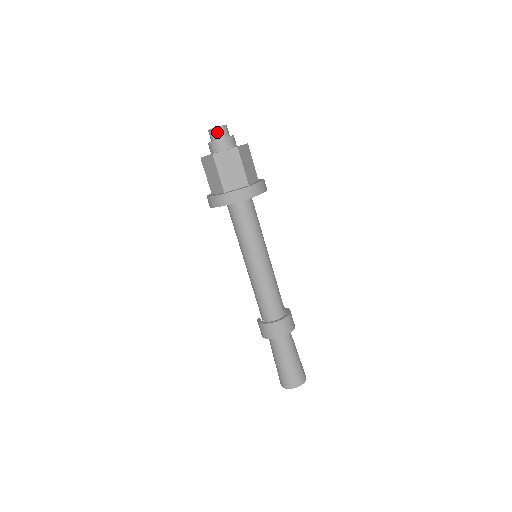
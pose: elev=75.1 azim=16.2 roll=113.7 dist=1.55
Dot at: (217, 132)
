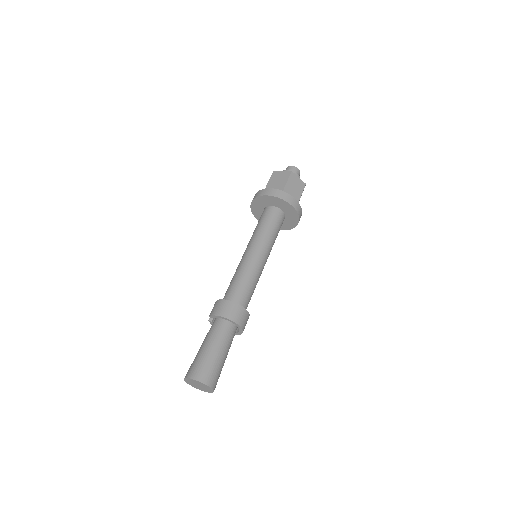
Dot at: (296, 170)
